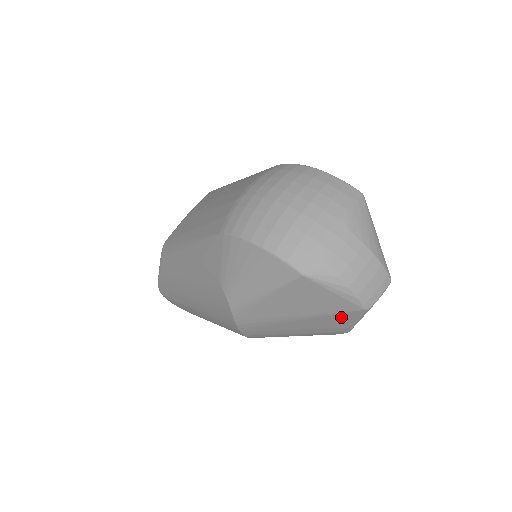
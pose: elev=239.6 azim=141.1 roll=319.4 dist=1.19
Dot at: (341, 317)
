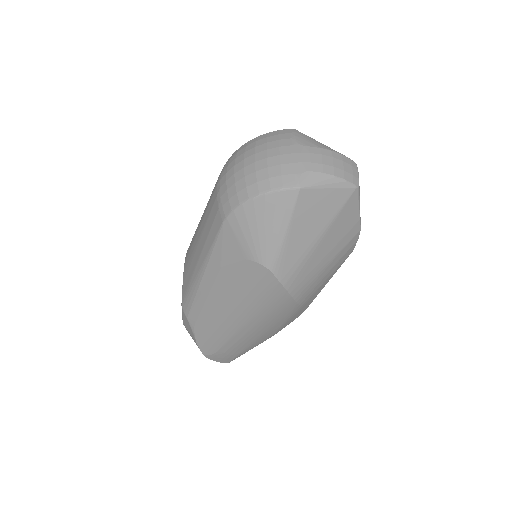
Dot at: (347, 211)
